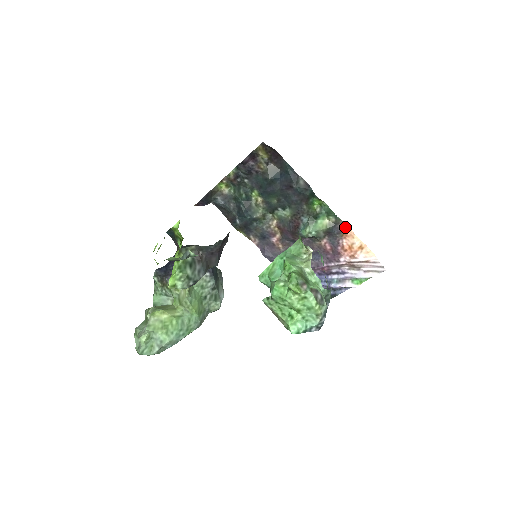
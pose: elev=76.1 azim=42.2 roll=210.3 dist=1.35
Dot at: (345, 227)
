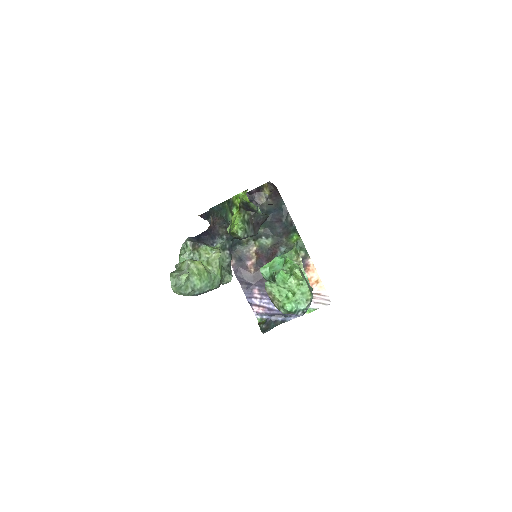
Dot at: (310, 262)
